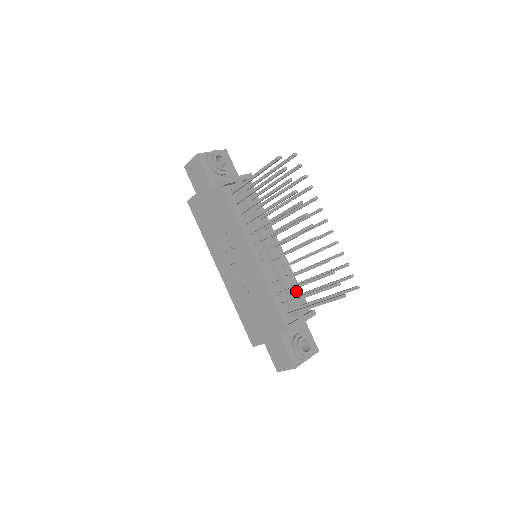
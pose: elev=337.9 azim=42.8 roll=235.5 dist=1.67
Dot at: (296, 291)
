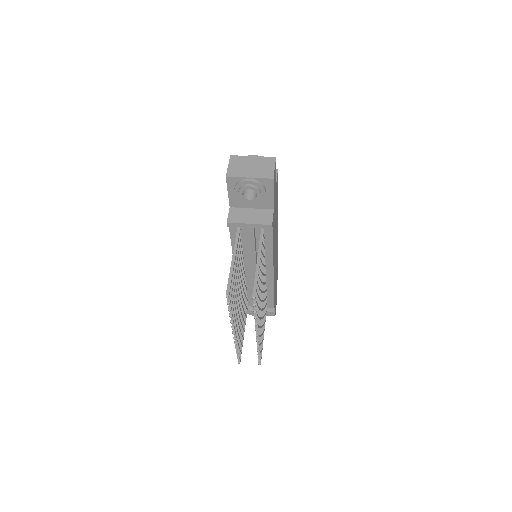
Dot at: (267, 296)
